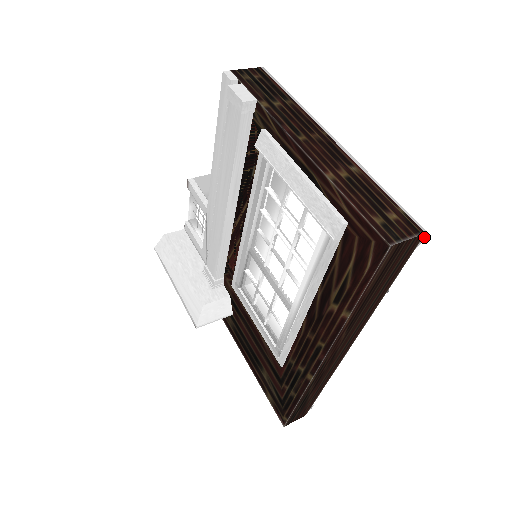
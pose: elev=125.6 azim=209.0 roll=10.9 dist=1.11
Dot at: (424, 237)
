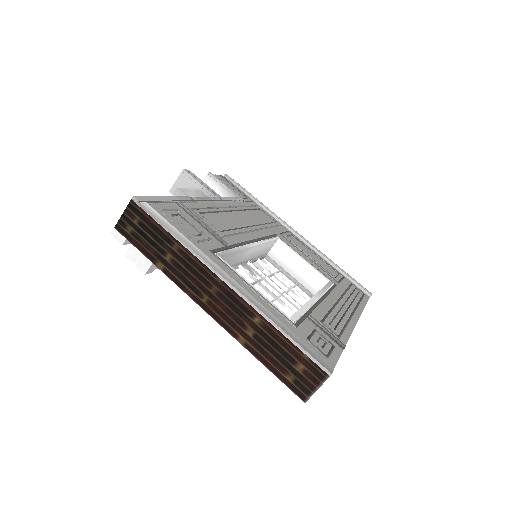
Dot at: (332, 372)
